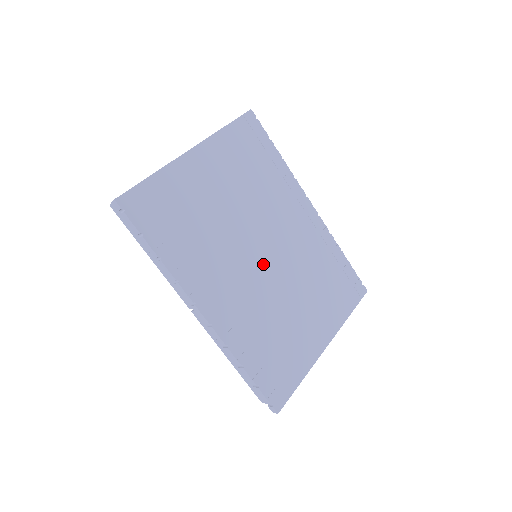
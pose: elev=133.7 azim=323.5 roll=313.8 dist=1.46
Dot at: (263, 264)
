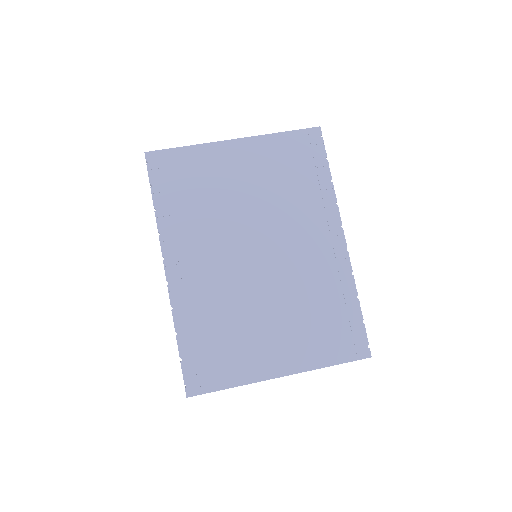
Dot at: (251, 262)
